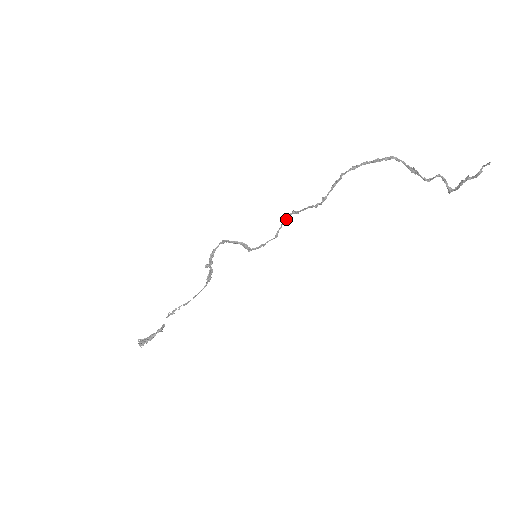
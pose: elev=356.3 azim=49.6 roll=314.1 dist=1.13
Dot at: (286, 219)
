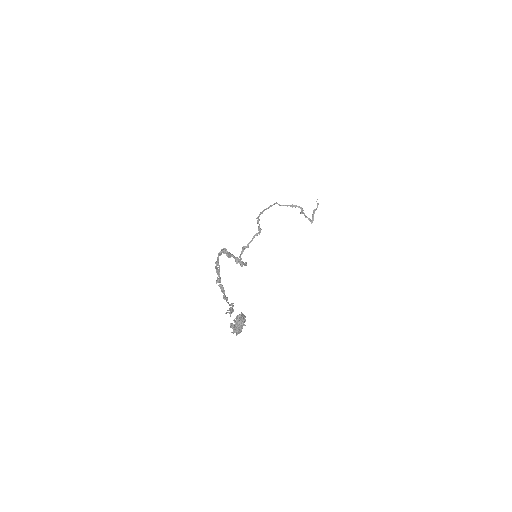
Dot at: occluded
